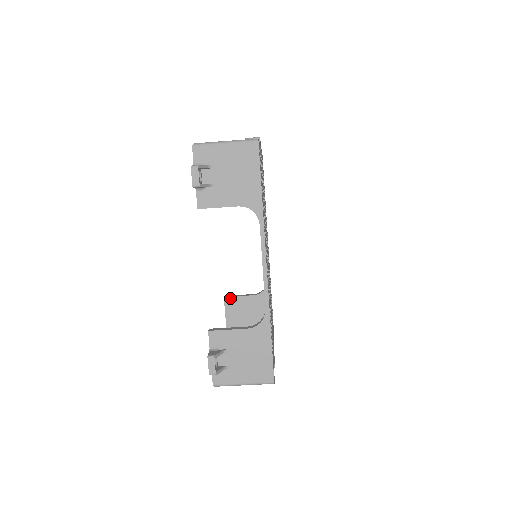
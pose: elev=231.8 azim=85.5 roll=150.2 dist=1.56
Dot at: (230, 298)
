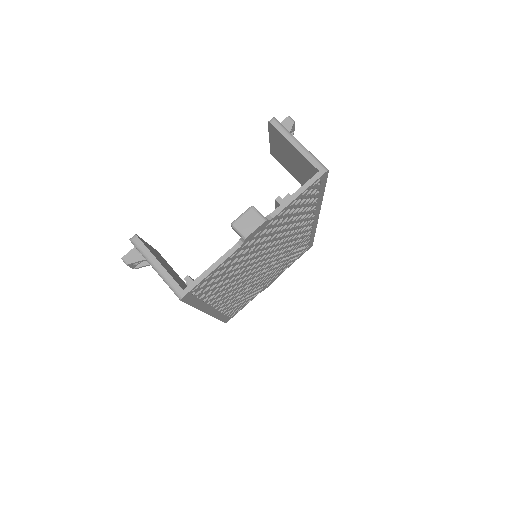
Dot at: occluded
